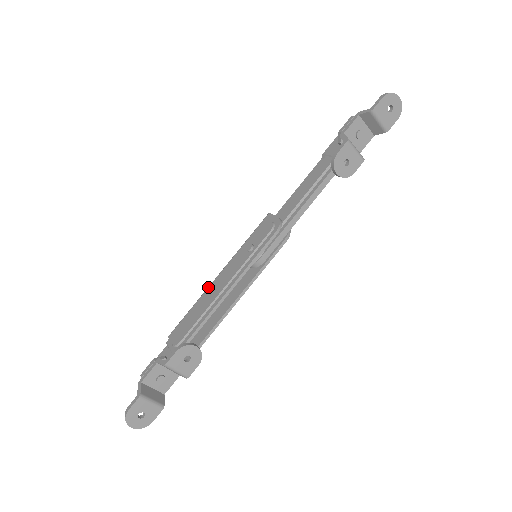
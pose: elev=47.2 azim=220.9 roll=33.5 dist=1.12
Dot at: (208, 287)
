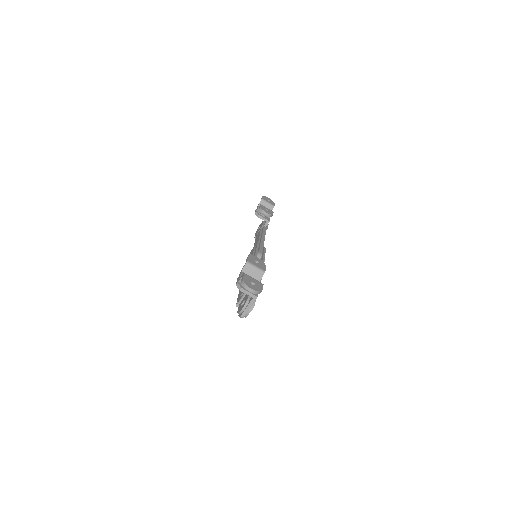
Dot at: occluded
